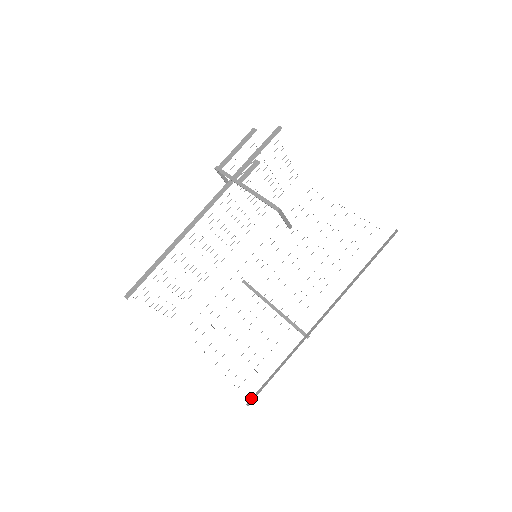
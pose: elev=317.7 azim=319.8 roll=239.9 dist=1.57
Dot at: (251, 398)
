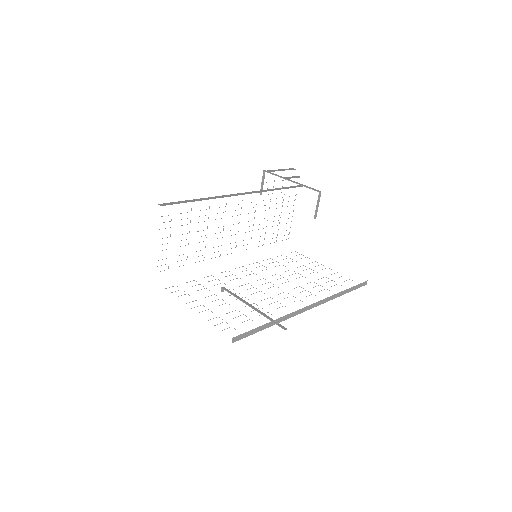
Dot at: (239, 335)
